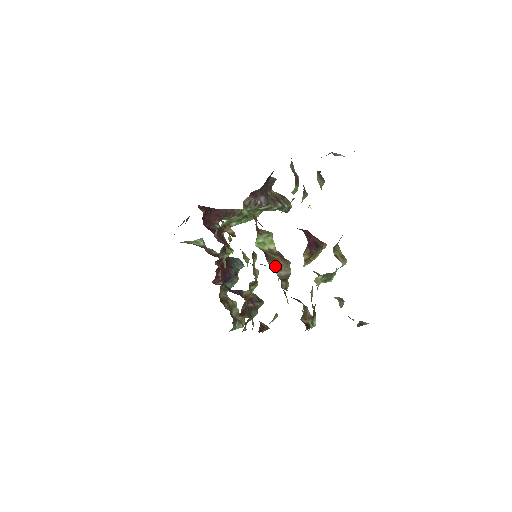
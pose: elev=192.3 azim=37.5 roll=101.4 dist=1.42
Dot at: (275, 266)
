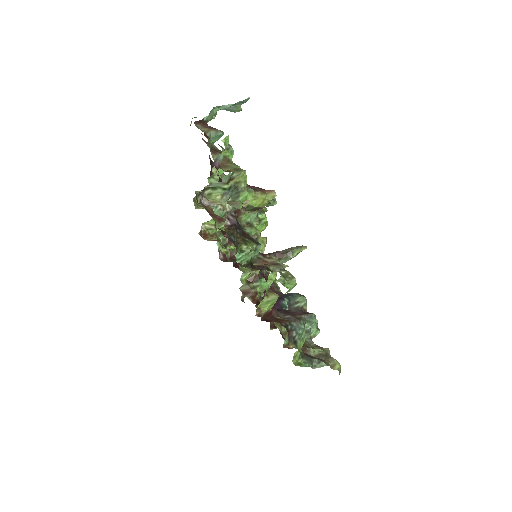
Dot at: occluded
